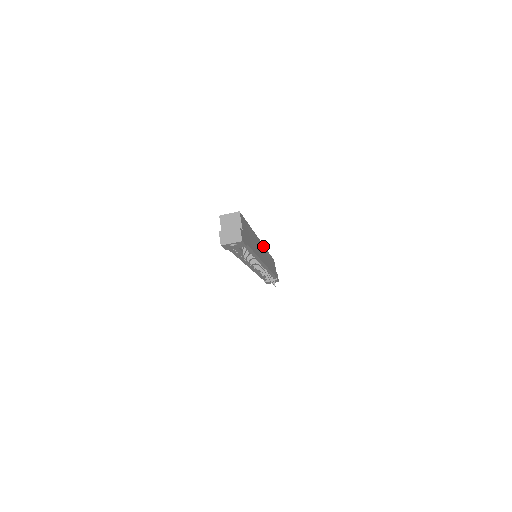
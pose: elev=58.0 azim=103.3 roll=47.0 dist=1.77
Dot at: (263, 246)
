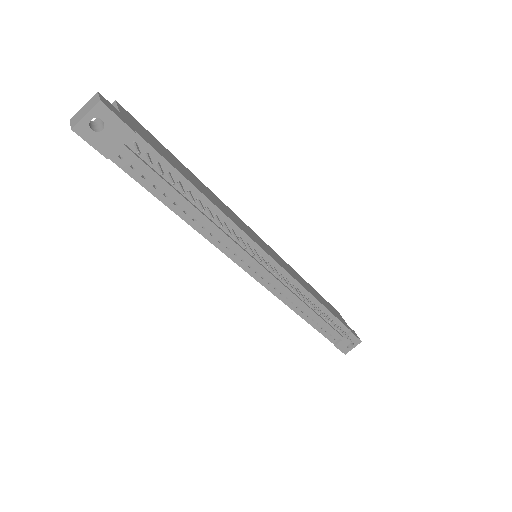
Dot at: (271, 249)
